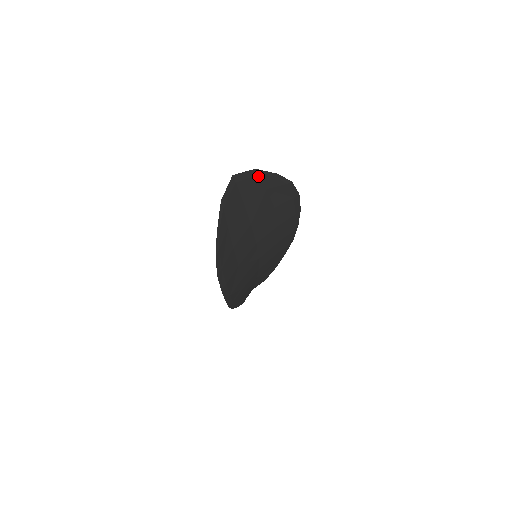
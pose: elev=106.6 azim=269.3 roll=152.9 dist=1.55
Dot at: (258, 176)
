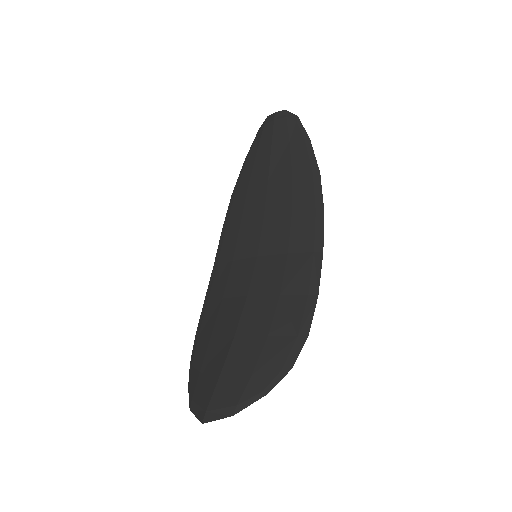
Dot at: (238, 404)
